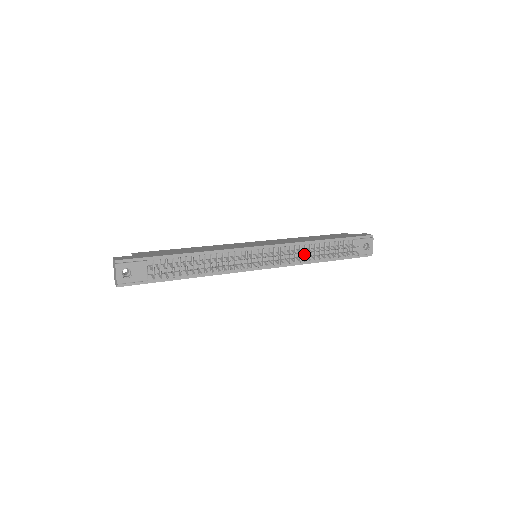
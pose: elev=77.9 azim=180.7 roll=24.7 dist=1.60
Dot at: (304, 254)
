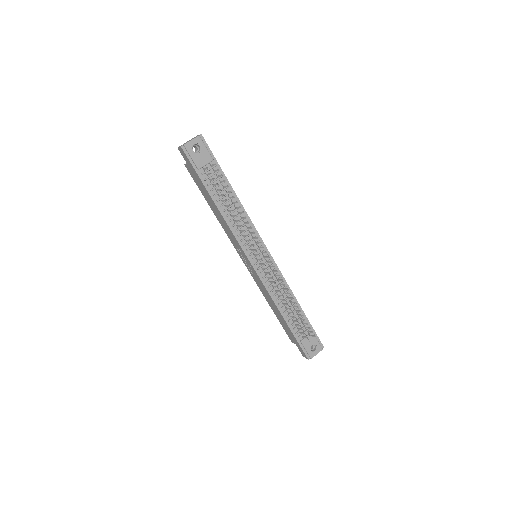
Dot at: occluded
